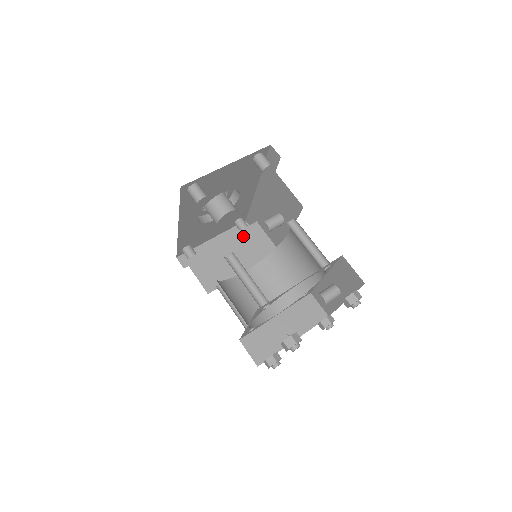
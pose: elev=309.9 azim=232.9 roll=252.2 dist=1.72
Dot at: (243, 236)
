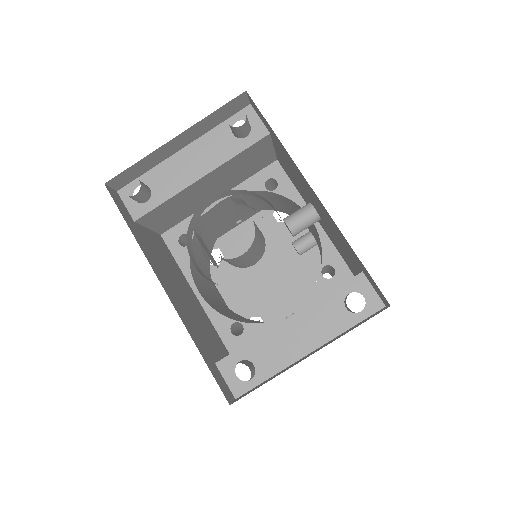
Dot at: (237, 161)
